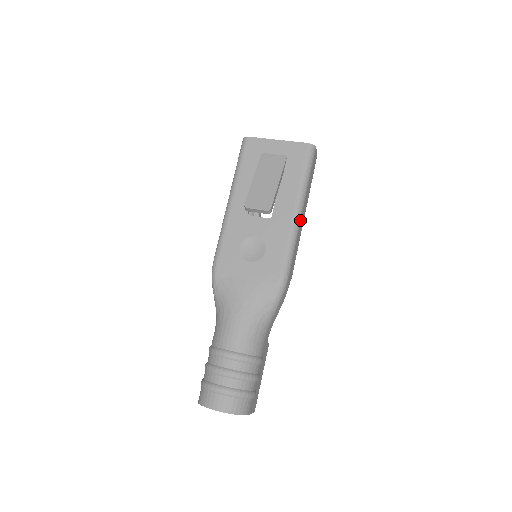
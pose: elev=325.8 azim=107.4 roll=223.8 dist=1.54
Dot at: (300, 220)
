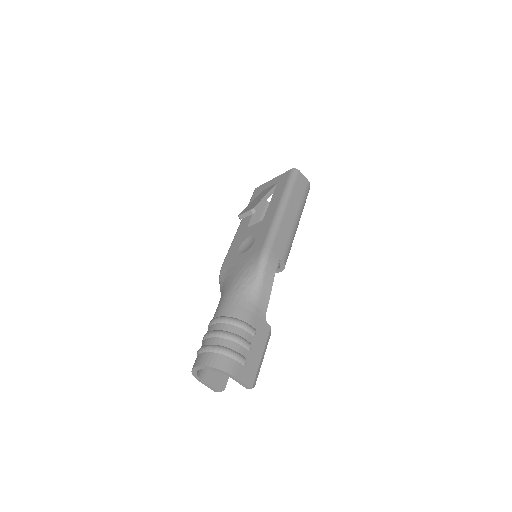
Dot at: (283, 214)
